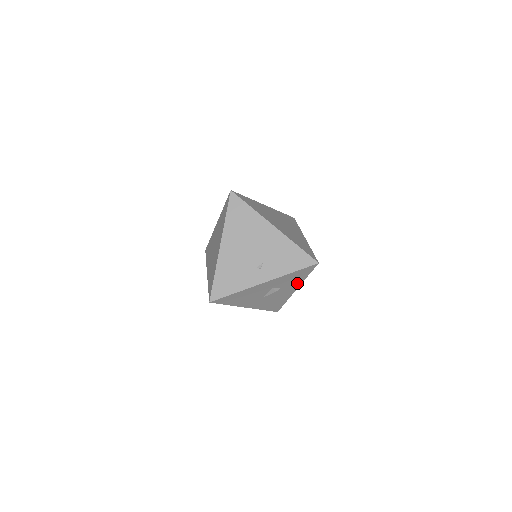
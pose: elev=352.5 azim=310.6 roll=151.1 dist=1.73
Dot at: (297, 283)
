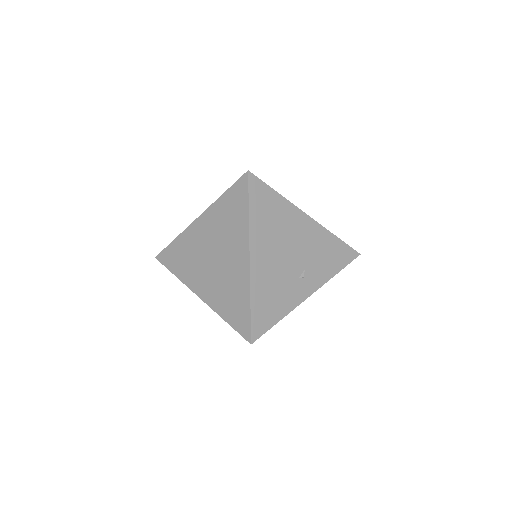
Dot at: occluded
